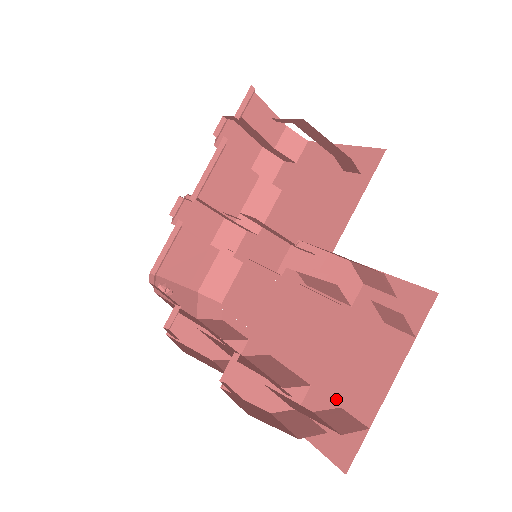
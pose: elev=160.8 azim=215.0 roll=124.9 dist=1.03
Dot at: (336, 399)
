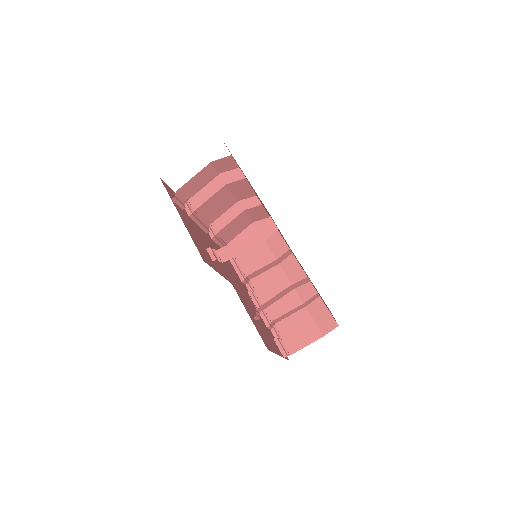
Dot at: occluded
